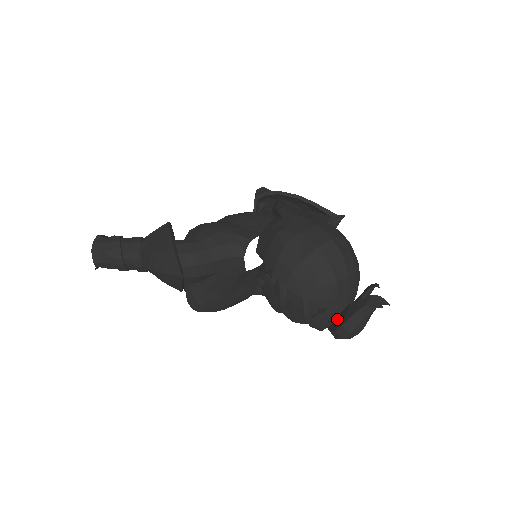
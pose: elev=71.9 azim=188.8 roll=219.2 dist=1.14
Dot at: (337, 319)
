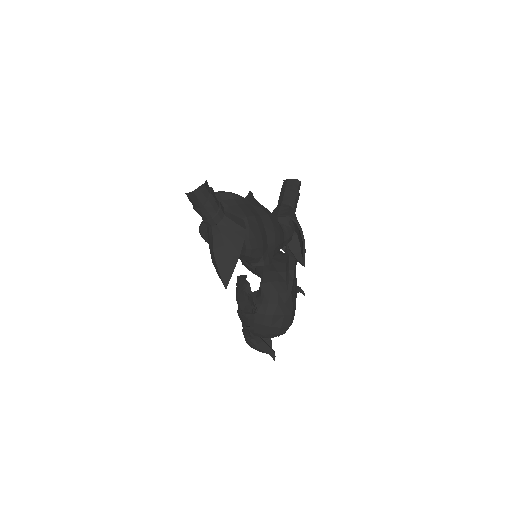
Dot at: (253, 335)
